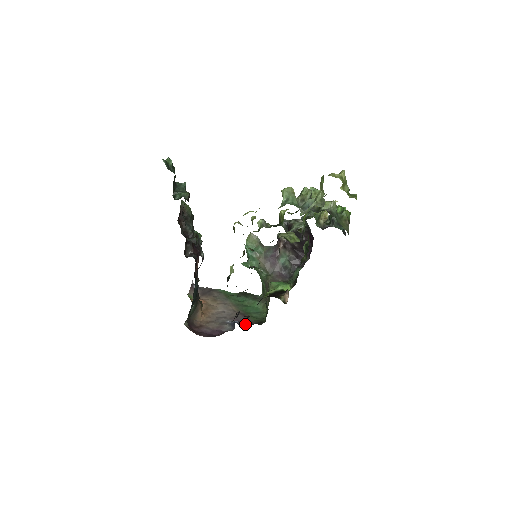
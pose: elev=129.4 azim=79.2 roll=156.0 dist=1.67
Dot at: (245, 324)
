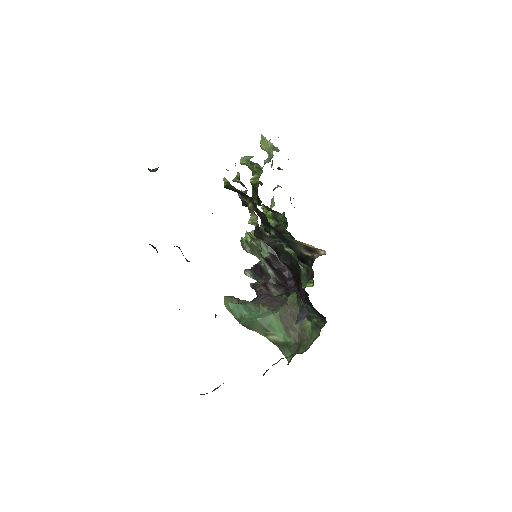
Dot at: occluded
